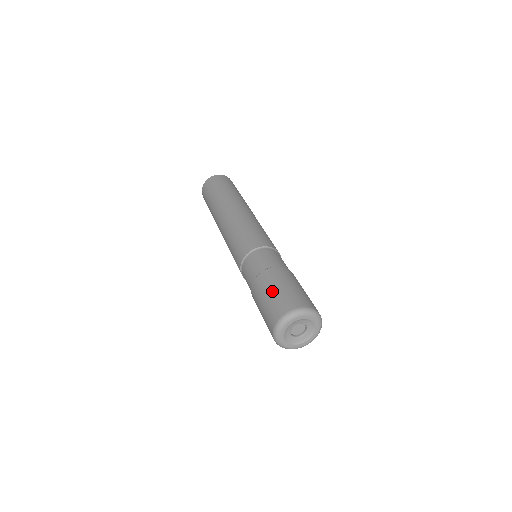
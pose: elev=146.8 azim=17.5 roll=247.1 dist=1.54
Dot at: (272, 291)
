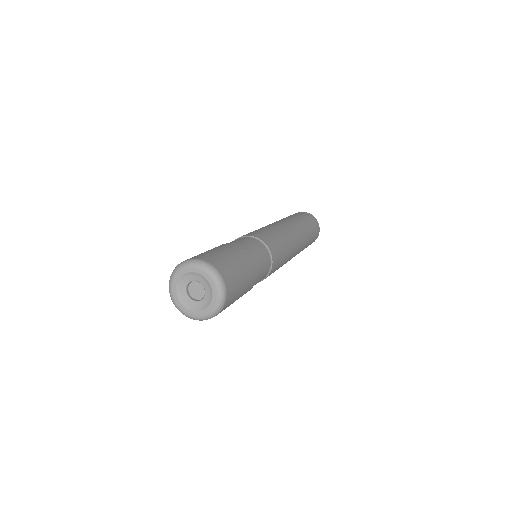
Dot at: occluded
